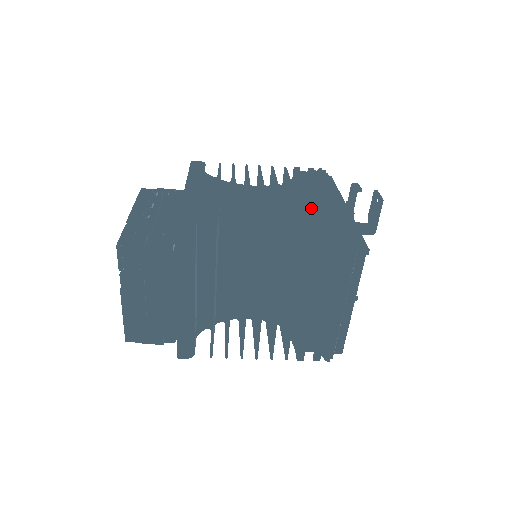
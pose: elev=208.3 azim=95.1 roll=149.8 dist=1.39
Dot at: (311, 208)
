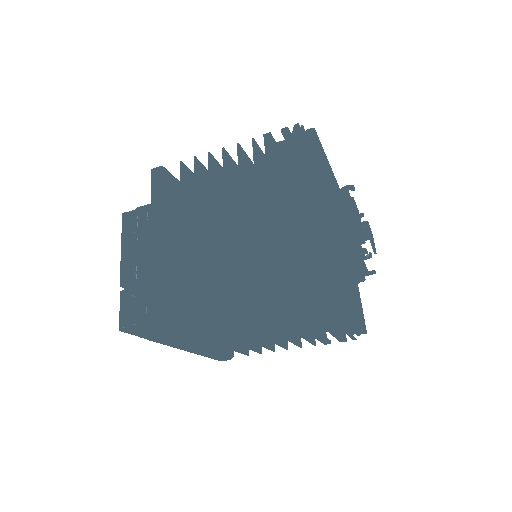
Dot at: (279, 245)
